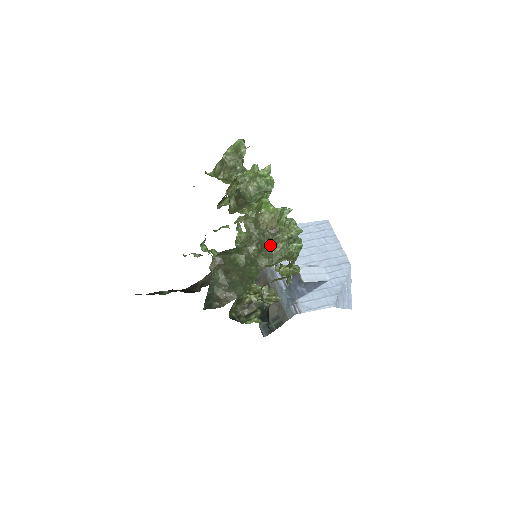
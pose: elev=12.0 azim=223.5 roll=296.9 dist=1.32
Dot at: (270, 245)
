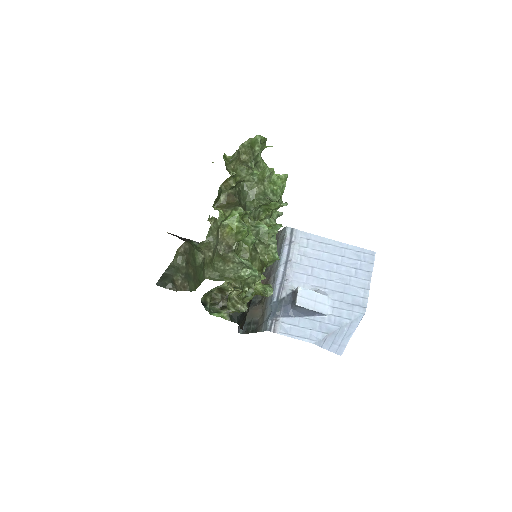
Dot at: (220, 260)
